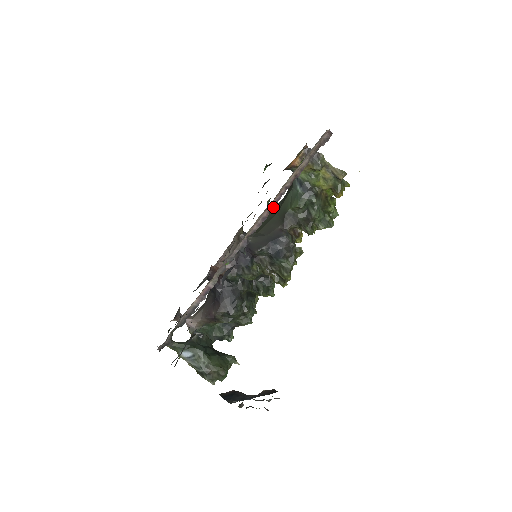
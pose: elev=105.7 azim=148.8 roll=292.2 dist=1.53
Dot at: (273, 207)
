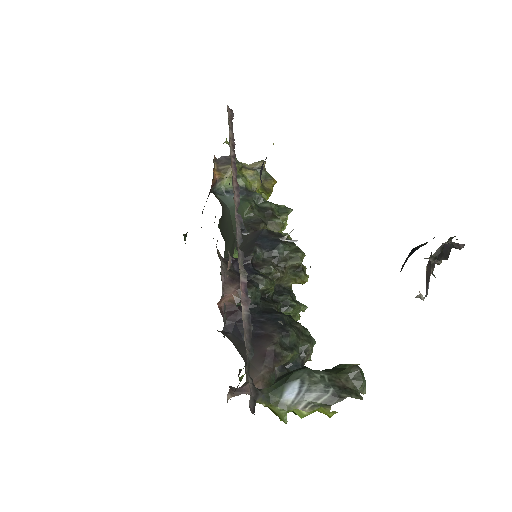
Dot at: (236, 176)
